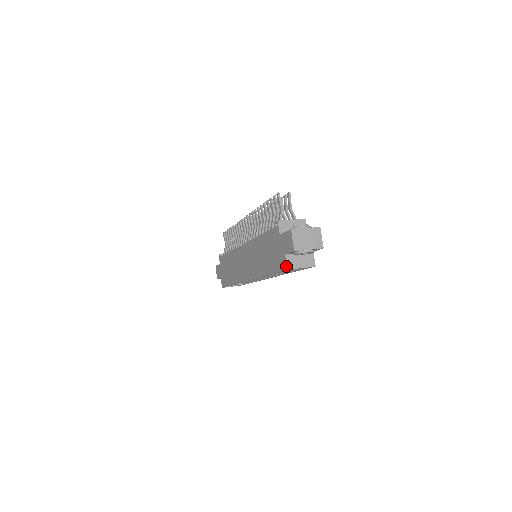
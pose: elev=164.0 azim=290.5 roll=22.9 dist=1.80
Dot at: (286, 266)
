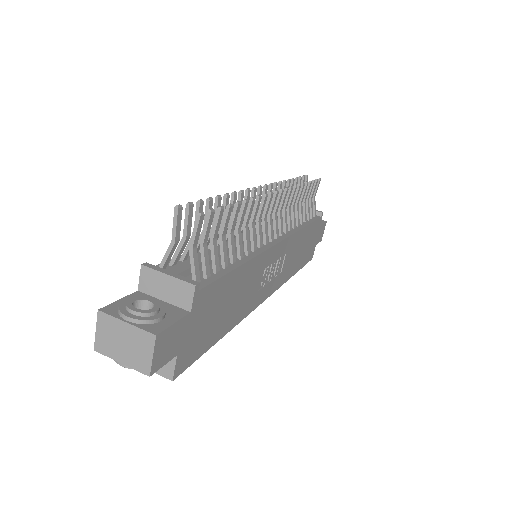
Dot at: occluded
